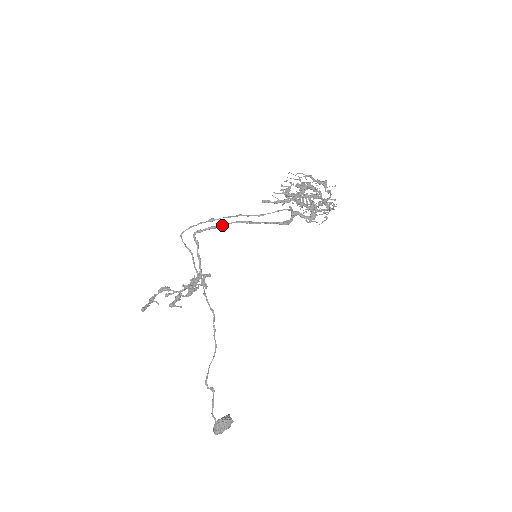
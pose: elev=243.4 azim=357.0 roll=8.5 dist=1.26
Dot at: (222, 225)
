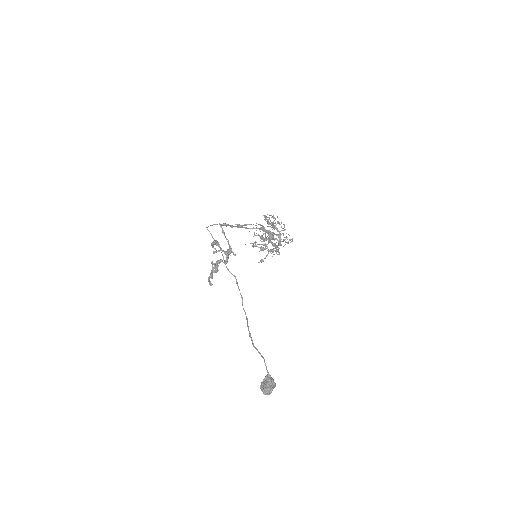
Dot at: (237, 226)
